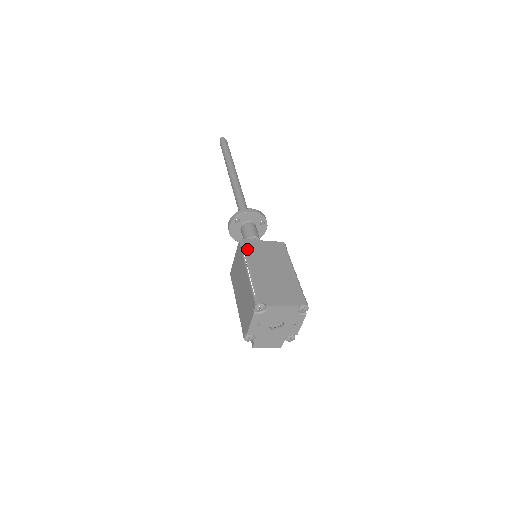
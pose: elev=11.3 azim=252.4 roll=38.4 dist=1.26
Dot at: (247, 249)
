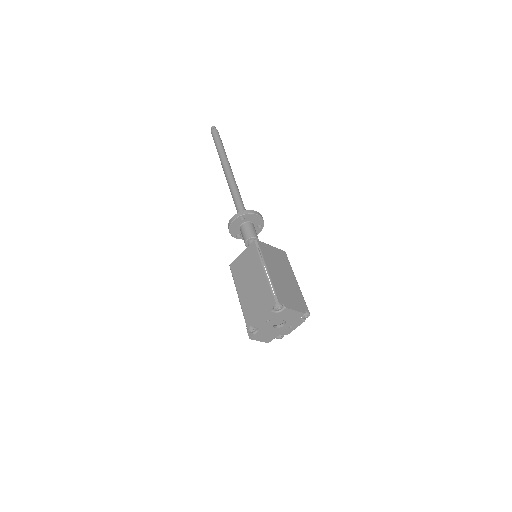
Dot at: (263, 251)
